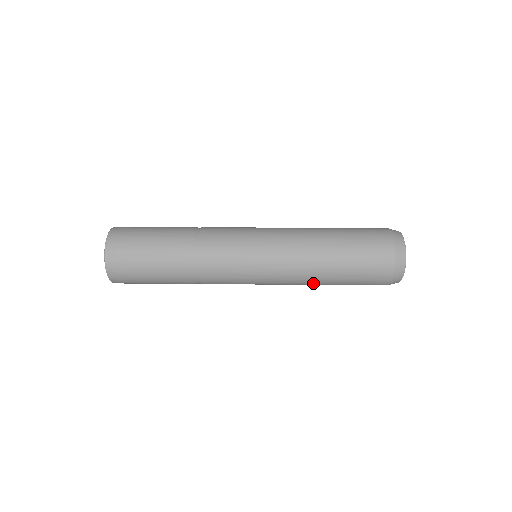
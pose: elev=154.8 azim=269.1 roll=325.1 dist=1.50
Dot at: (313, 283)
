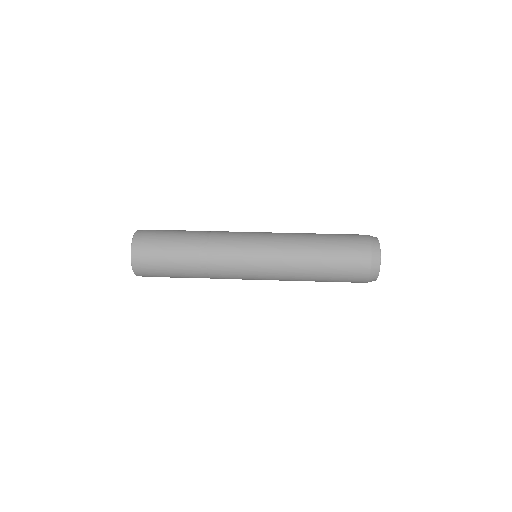
Dot at: (304, 269)
